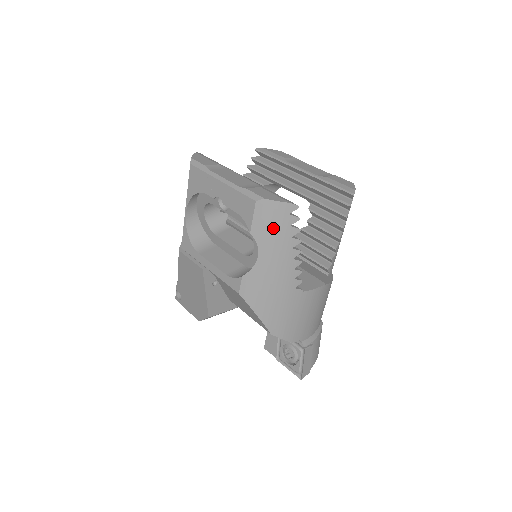
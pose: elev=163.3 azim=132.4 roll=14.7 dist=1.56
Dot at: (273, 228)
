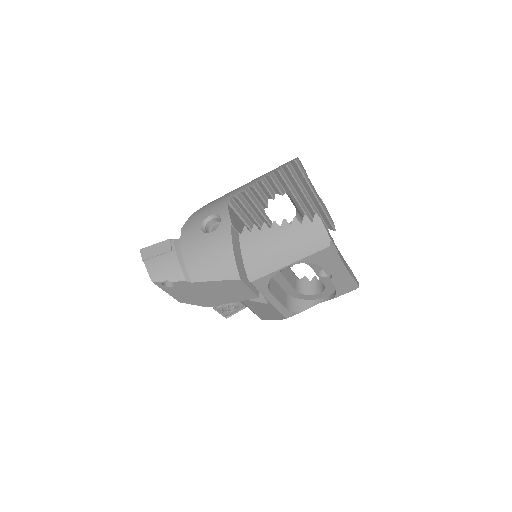
Dot at: occluded
